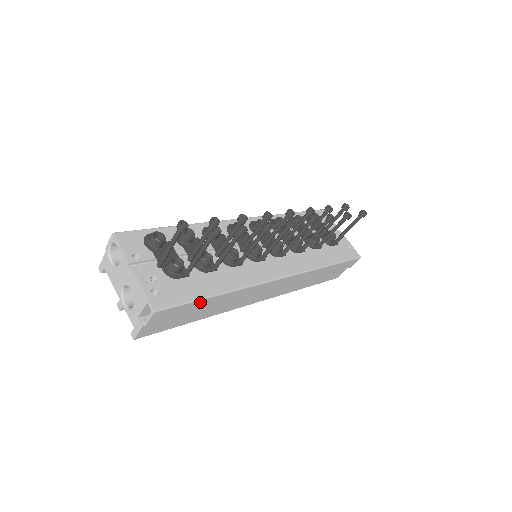
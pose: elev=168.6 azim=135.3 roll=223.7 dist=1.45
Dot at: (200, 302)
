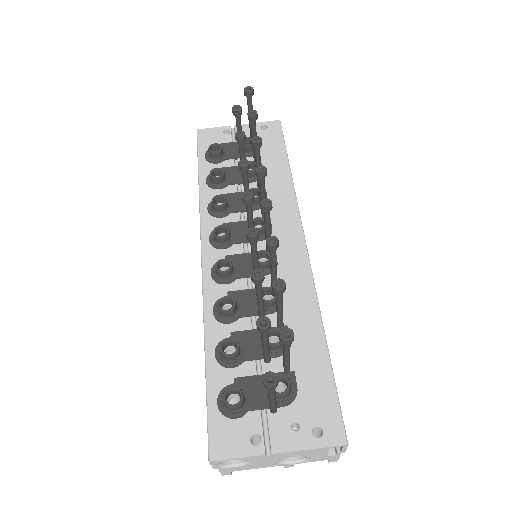
Dot at: (331, 369)
